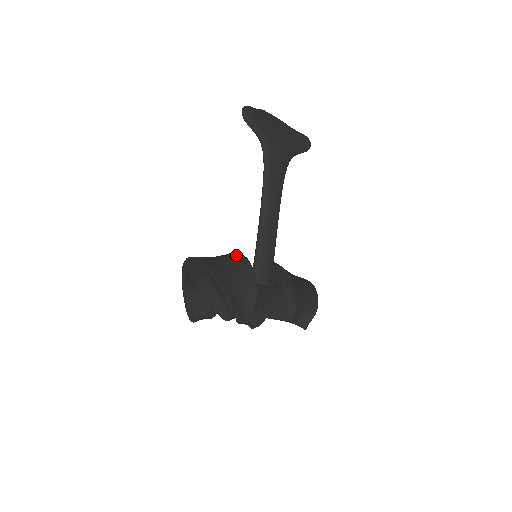
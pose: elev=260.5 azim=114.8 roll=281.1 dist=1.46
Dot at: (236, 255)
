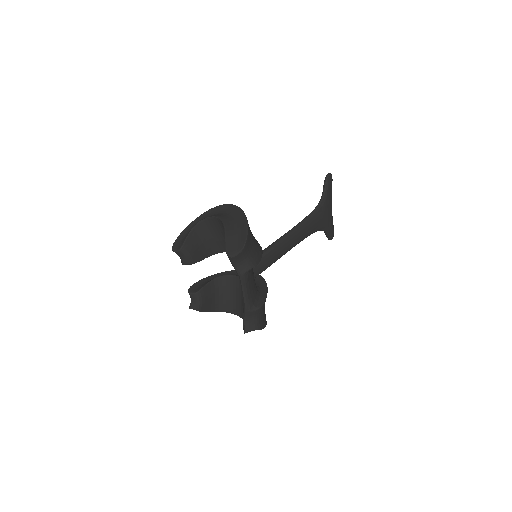
Dot at: occluded
